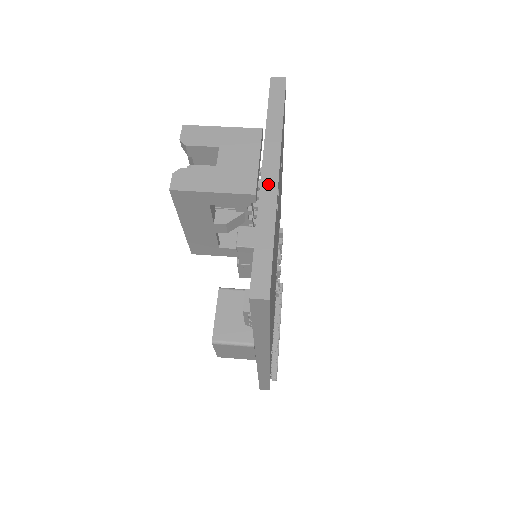
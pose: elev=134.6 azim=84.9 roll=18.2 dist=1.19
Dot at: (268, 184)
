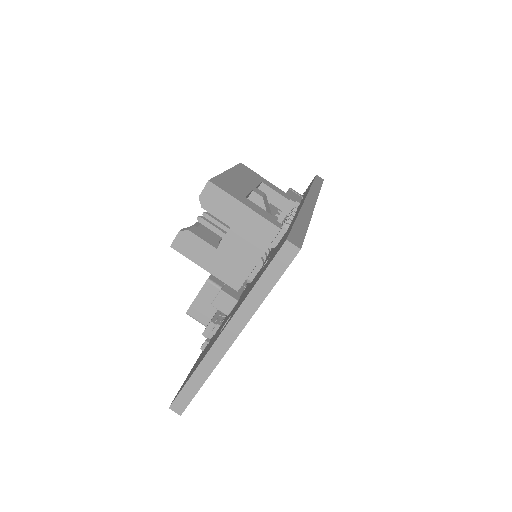
Dot at: (221, 344)
